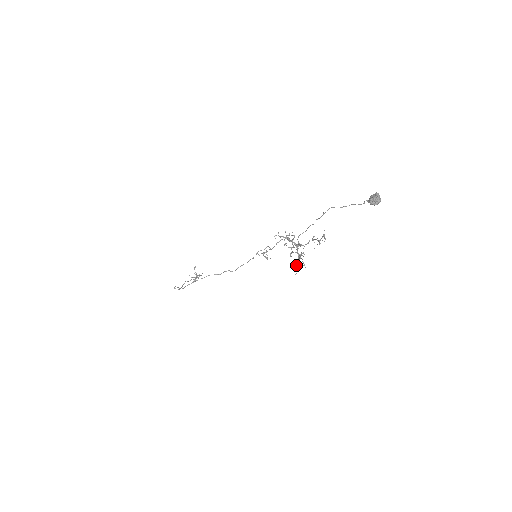
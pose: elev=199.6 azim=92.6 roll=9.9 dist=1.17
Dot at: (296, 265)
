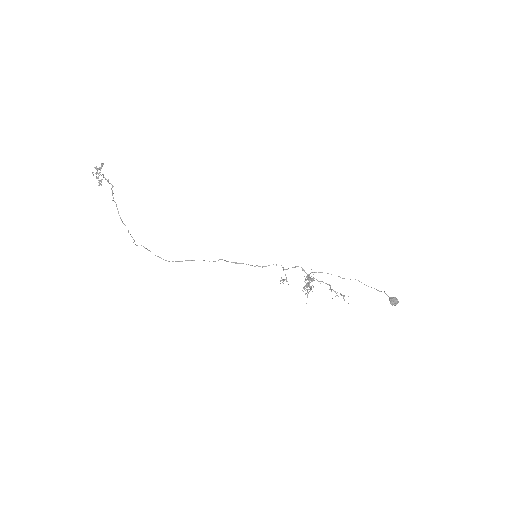
Dot at: occluded
